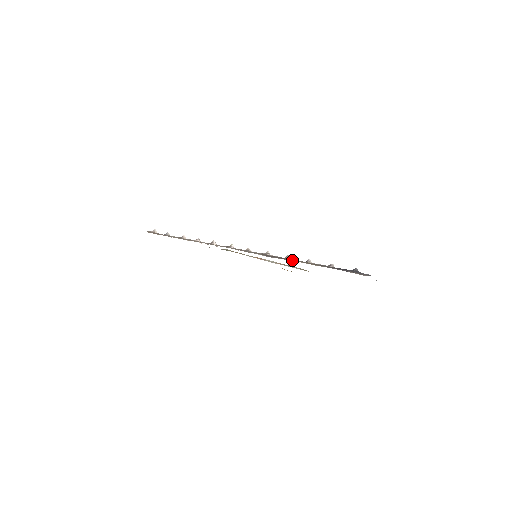
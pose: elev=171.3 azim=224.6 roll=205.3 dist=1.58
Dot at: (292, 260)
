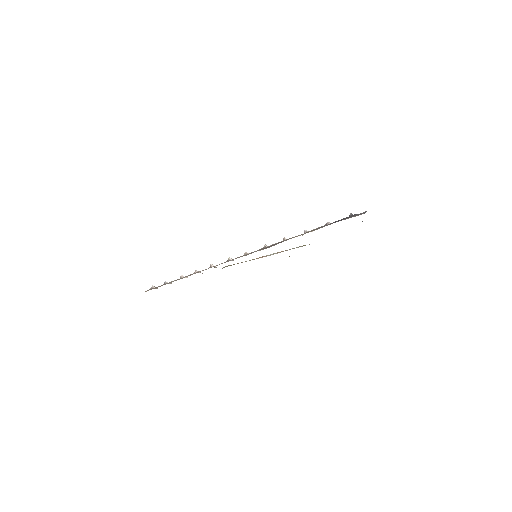
Dot at: (290, 238)
